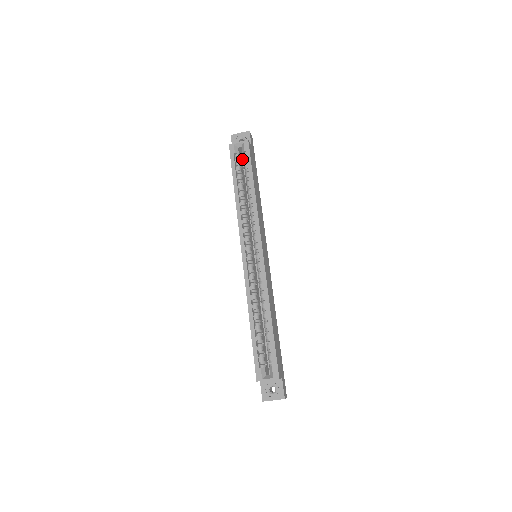
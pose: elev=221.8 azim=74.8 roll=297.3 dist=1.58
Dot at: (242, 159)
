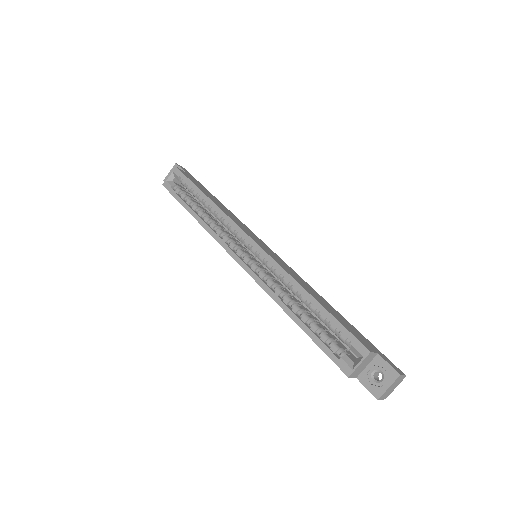
Dot at: (186, 190)
